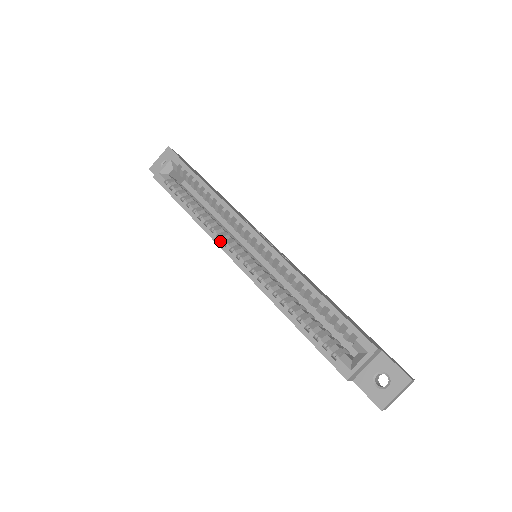
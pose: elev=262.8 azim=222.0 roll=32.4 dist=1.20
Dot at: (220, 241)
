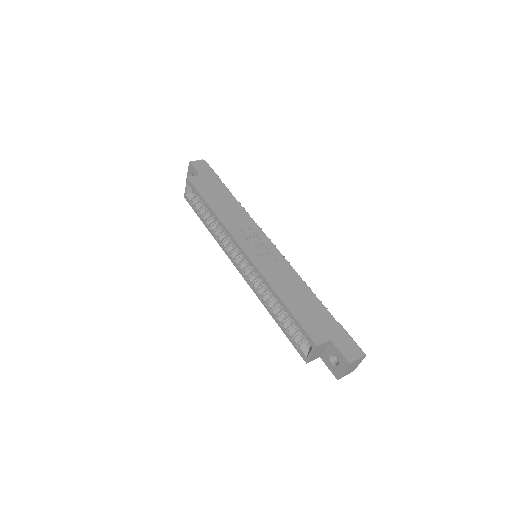
Dot at: (227, 253)
